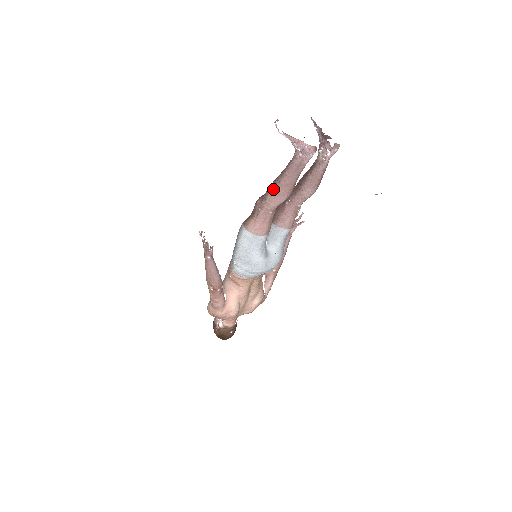
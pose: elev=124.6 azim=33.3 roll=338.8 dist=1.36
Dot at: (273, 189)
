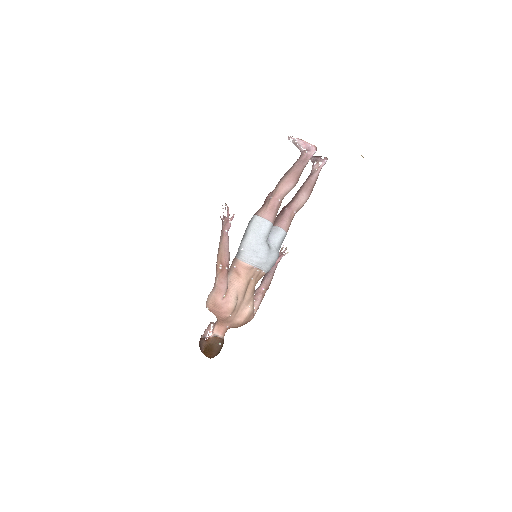
Dot at: (285, 177)
